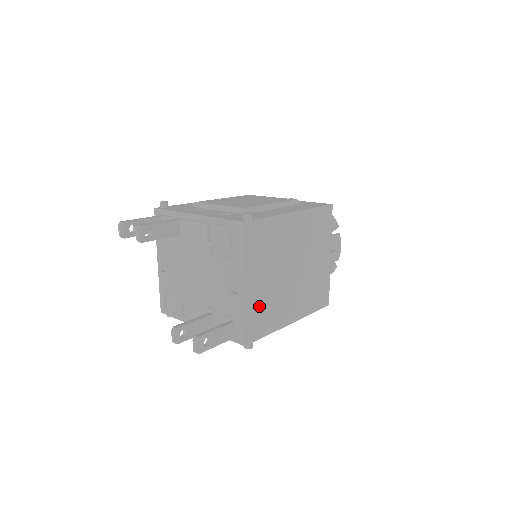
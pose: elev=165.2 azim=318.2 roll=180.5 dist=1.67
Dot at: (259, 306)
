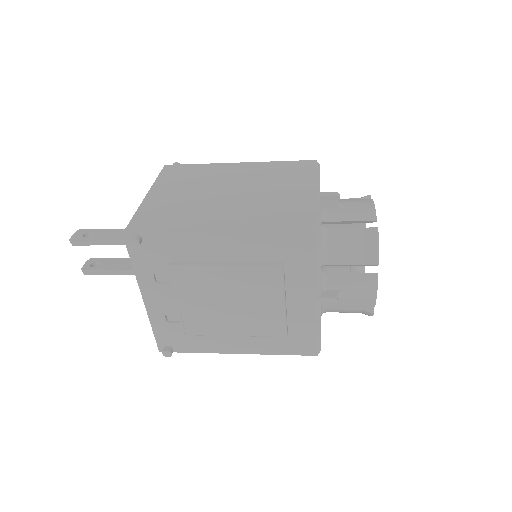
Dot at: (162, 210)
